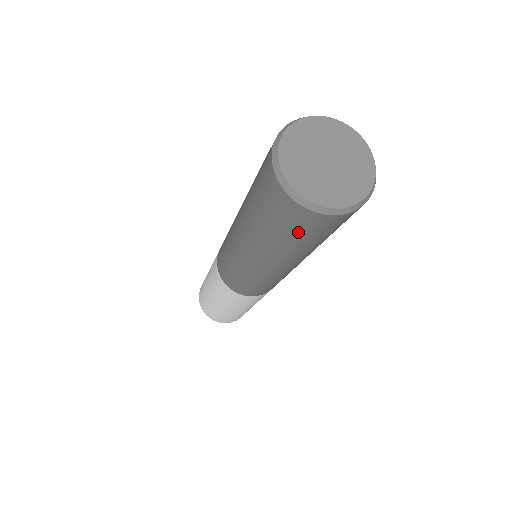
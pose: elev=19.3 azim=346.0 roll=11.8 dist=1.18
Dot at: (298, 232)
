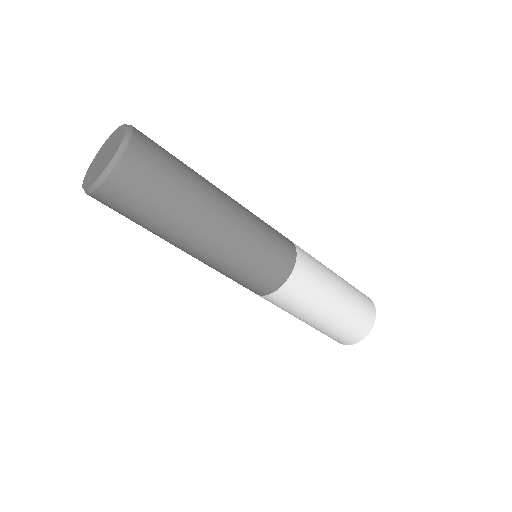
Dot at: (124, 213)
